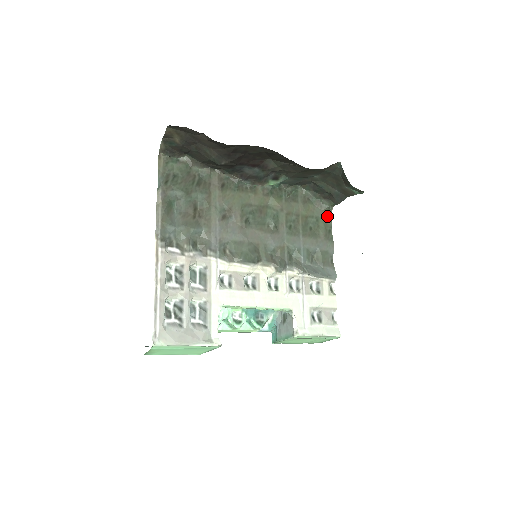
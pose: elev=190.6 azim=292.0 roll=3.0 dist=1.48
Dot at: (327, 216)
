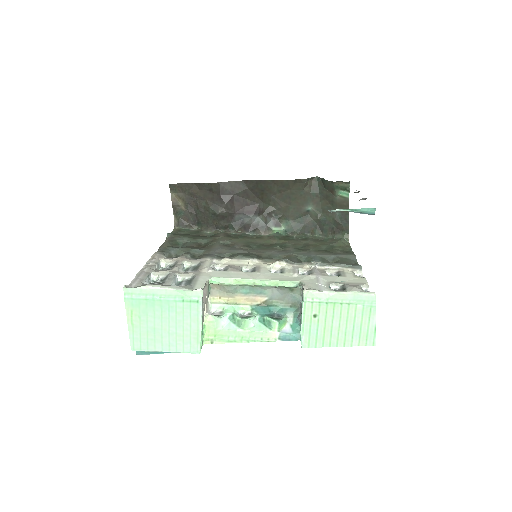
Dot at: (344, 245)
